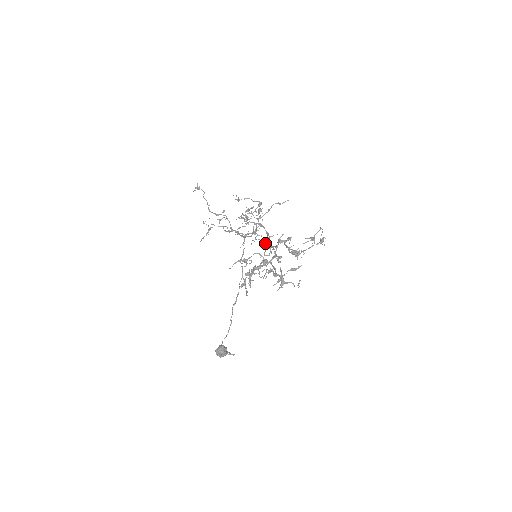
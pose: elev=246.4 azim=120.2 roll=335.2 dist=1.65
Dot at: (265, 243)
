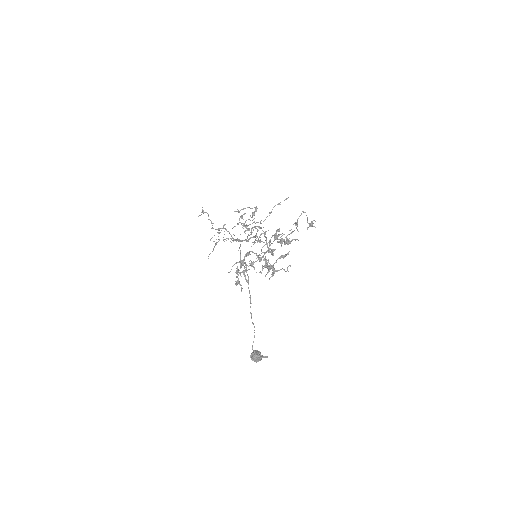
Dot at: (257, 241)
